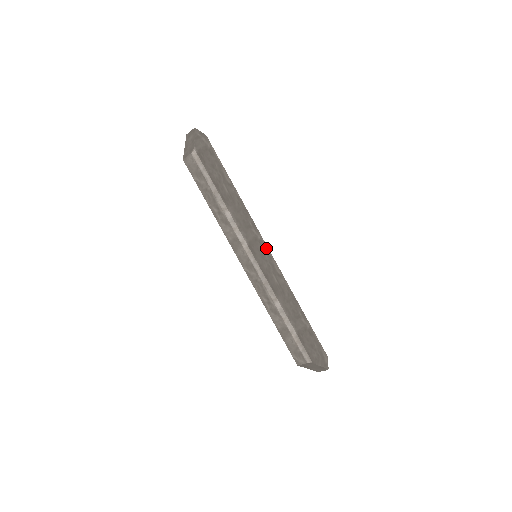
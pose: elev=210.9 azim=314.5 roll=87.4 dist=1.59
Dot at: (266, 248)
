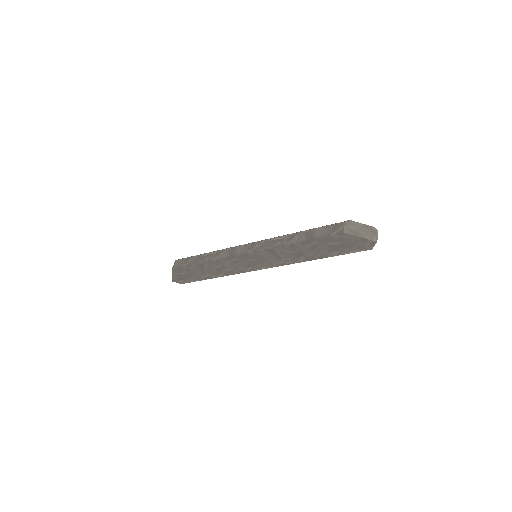
Dot at: occluded
